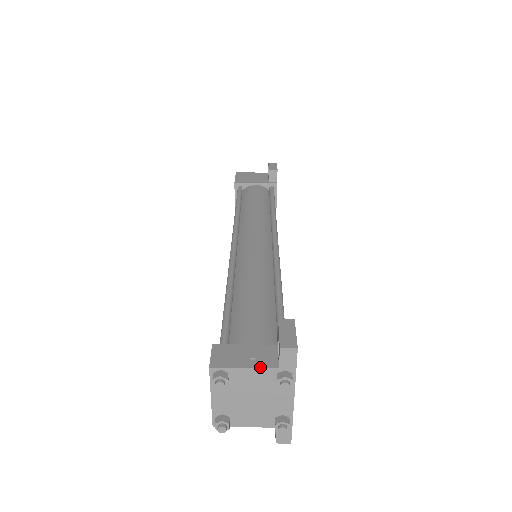
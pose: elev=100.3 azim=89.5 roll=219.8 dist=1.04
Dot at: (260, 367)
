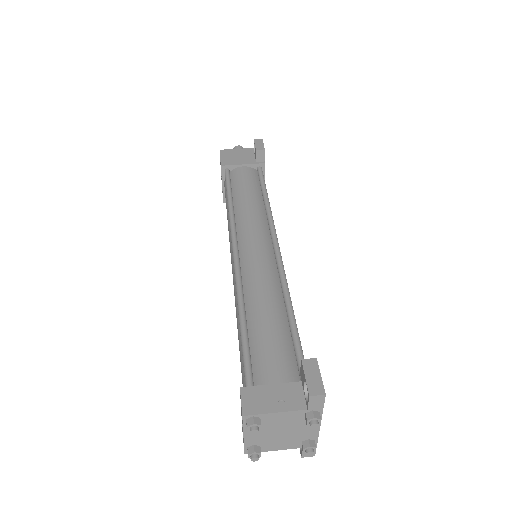
Dot at: (290, 410)
